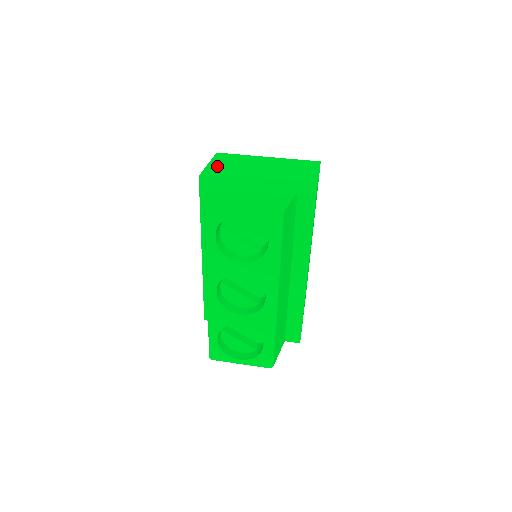
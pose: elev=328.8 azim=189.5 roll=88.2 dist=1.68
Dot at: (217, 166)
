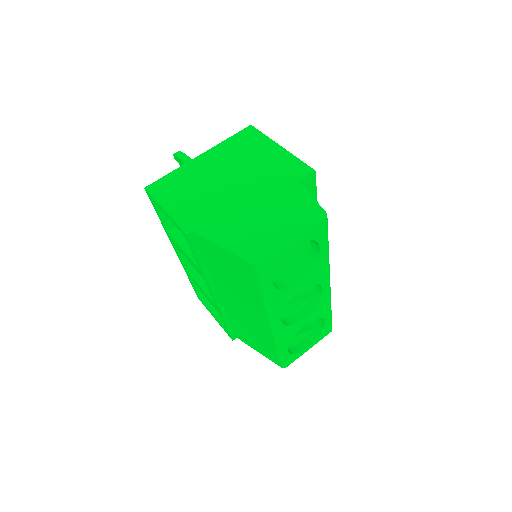
Dot at: (179, 207)
